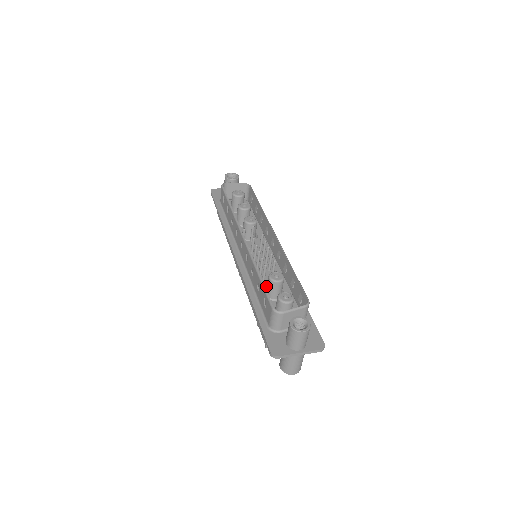
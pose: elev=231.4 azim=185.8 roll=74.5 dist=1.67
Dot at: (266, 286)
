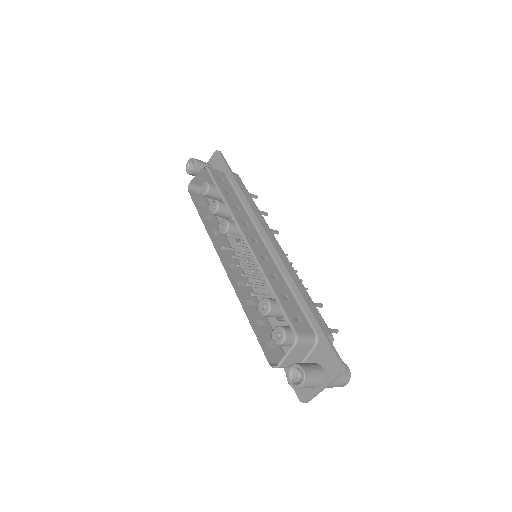
Dot at: occluded
